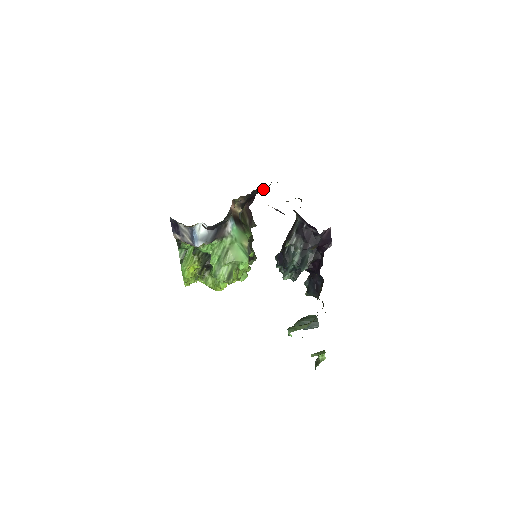
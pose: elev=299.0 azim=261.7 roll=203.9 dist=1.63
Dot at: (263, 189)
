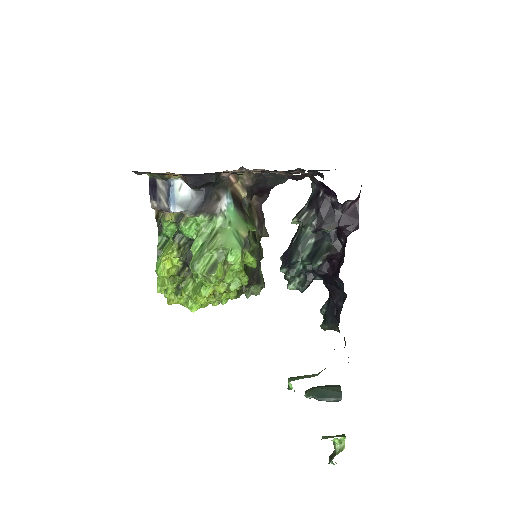
Dot at: (281, 182)
